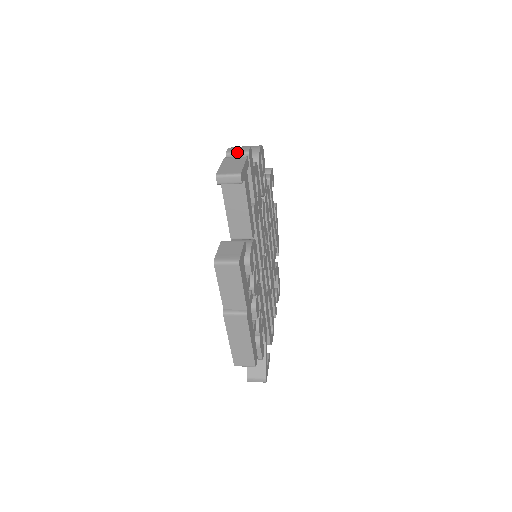
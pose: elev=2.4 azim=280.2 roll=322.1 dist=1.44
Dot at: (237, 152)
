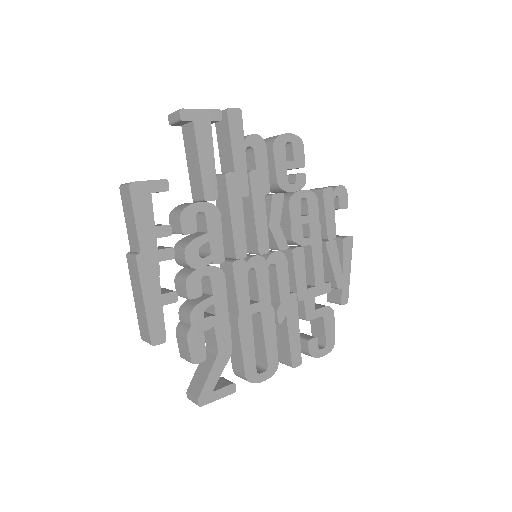
Dot at: (221, 111)
